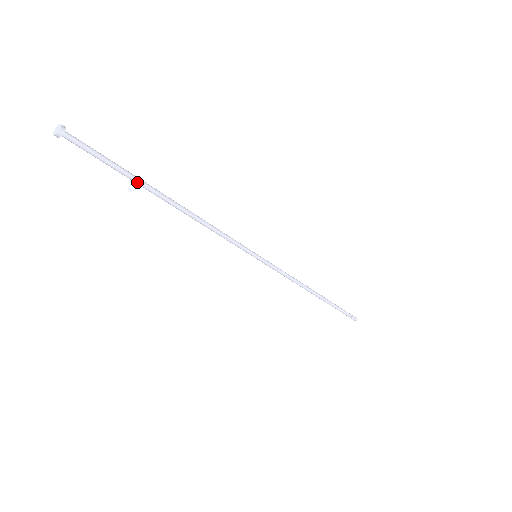
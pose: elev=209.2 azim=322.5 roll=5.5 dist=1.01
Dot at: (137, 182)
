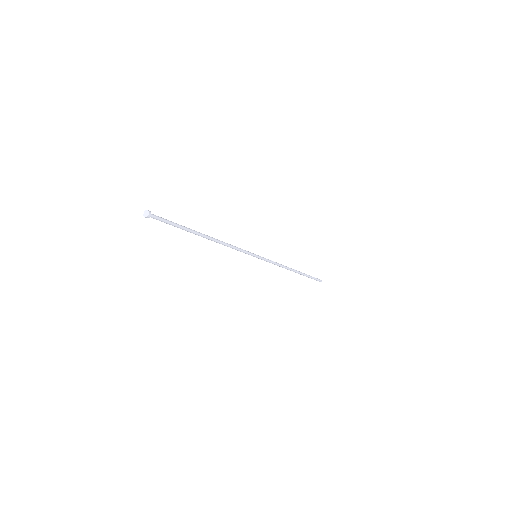
Dot at: (188, 231)
